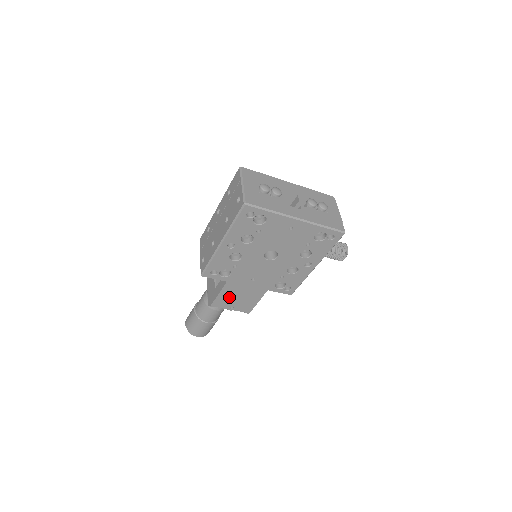
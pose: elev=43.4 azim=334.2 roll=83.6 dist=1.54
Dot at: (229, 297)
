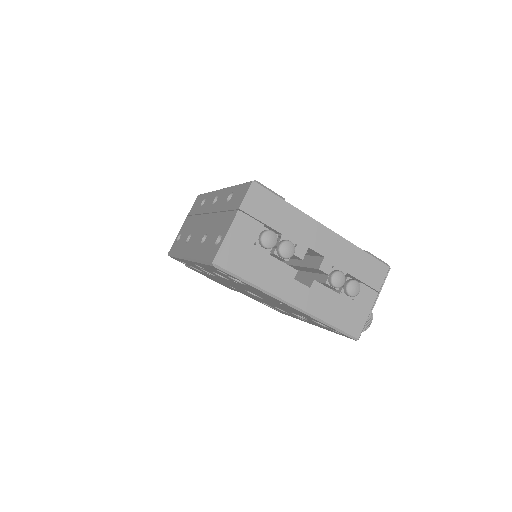
Dot at: (206, 275)
